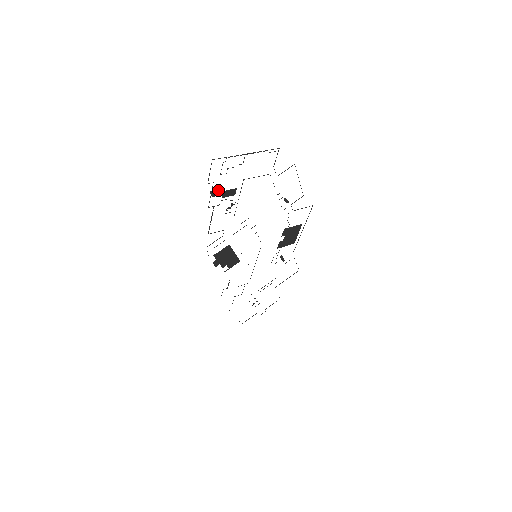
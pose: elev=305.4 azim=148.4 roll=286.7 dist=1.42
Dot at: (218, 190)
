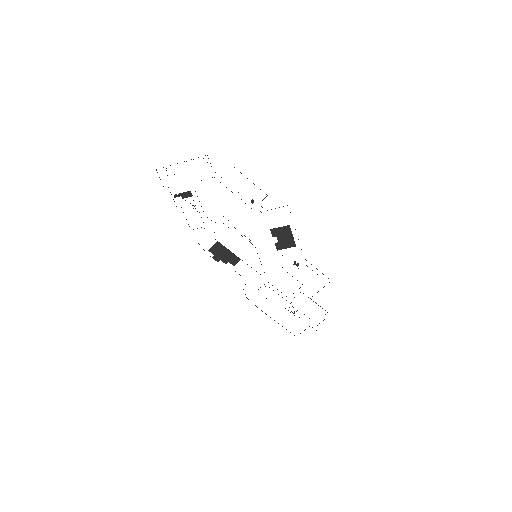
Dot at: (180, 193)
